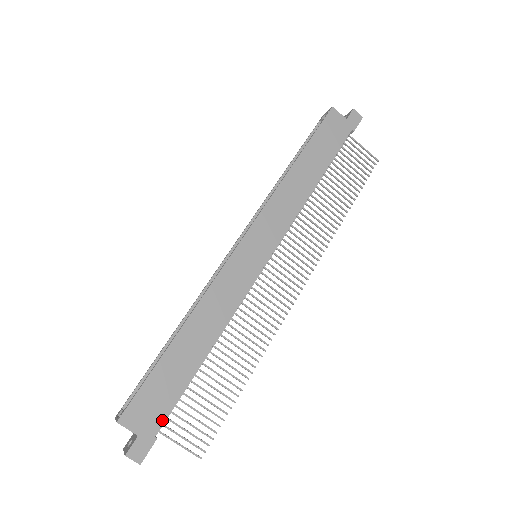
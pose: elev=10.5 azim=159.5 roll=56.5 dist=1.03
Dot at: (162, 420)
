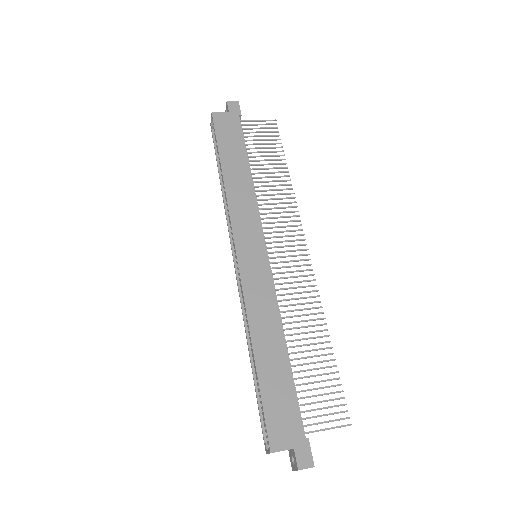
Dot at: (300, 423)
